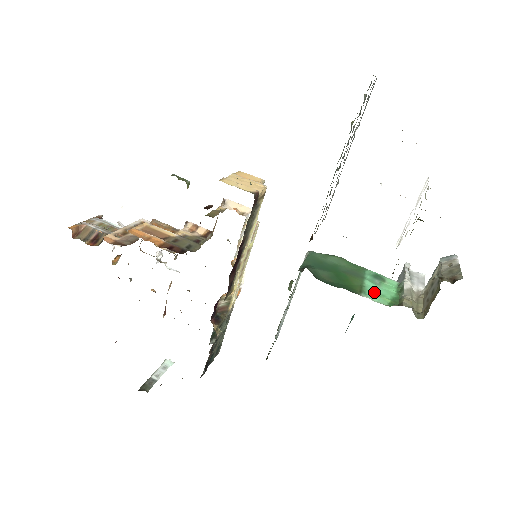
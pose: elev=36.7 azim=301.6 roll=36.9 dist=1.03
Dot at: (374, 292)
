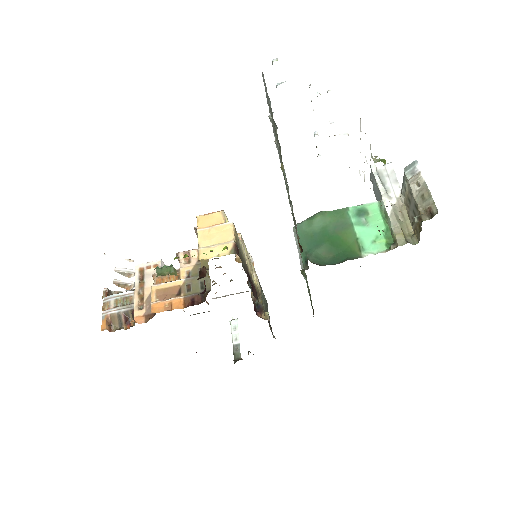
Dot at: (369, 240)
